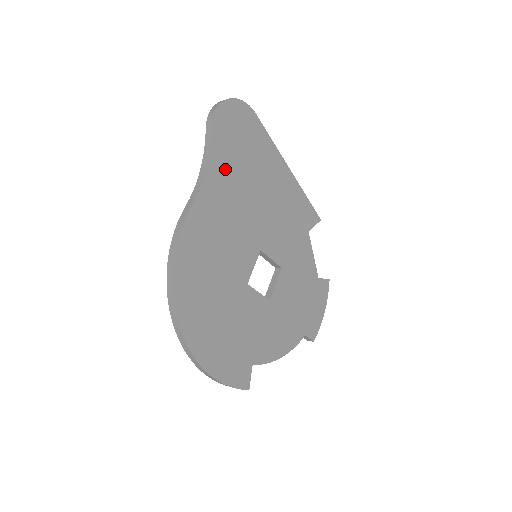
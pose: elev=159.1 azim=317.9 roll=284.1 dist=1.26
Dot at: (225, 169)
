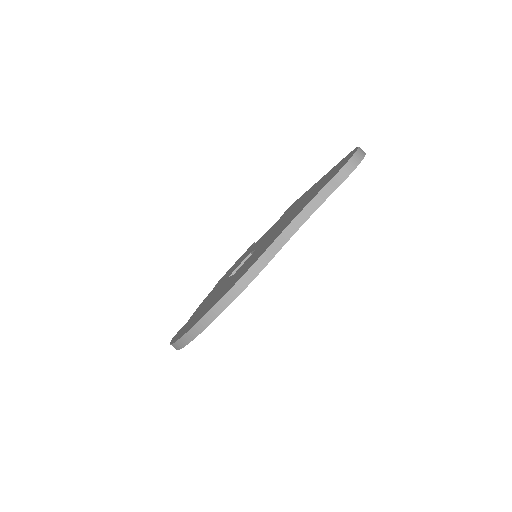
Dot at: occluded
